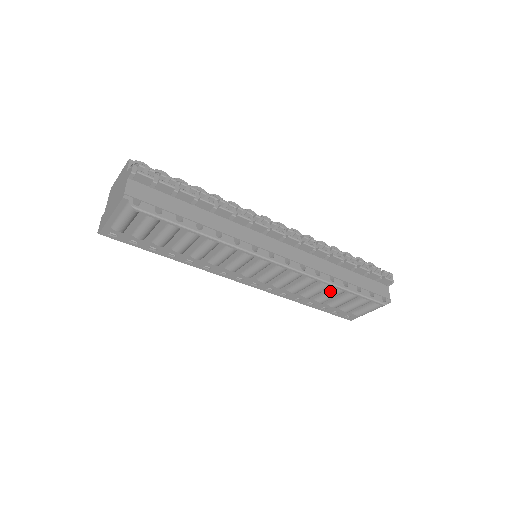
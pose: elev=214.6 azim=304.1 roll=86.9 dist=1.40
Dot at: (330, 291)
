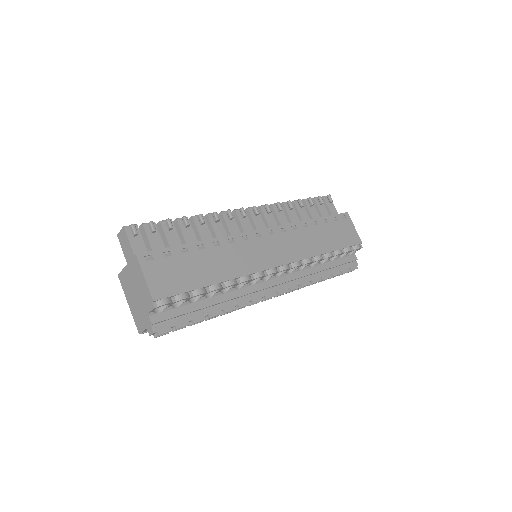
Dot at: occluded
